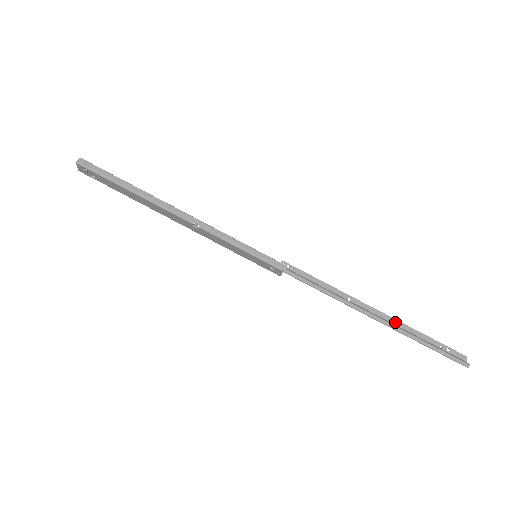
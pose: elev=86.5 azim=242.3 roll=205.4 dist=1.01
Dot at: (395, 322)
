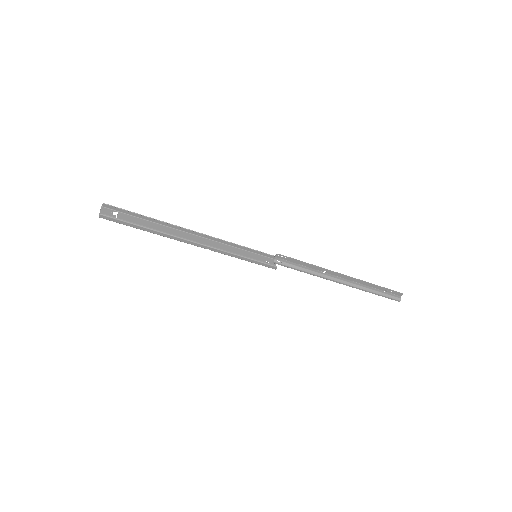
Dot at: (357, 281)
